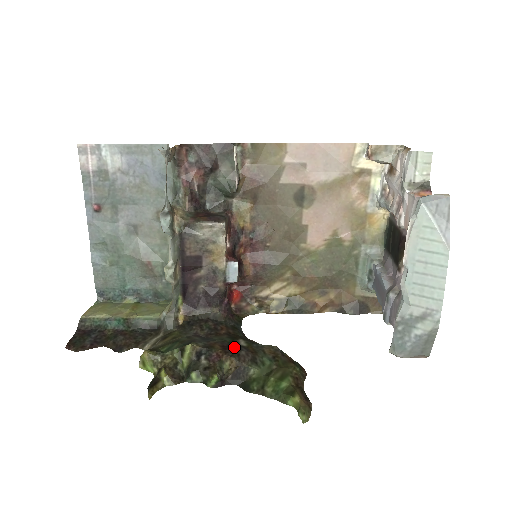
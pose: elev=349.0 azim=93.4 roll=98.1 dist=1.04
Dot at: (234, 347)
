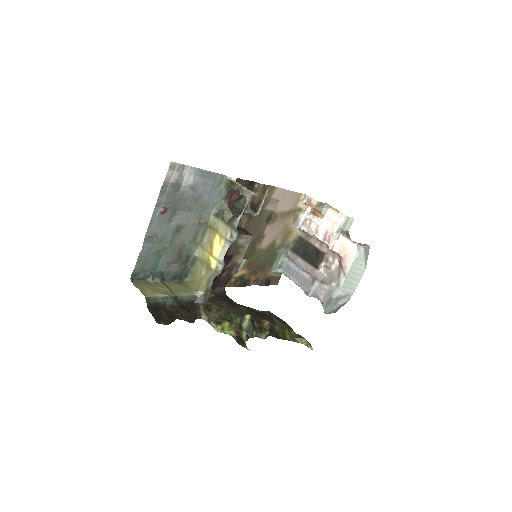
Dot at: (261, 314)
